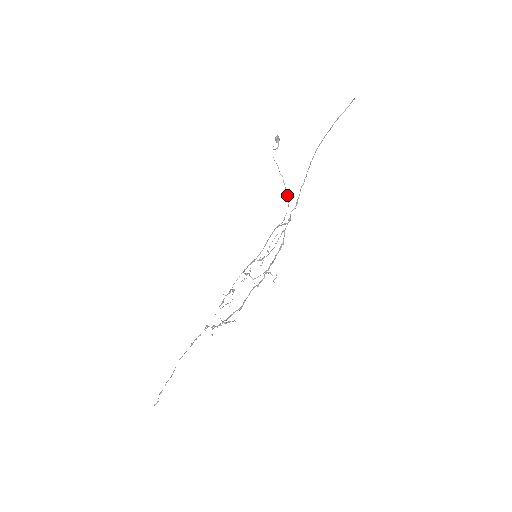
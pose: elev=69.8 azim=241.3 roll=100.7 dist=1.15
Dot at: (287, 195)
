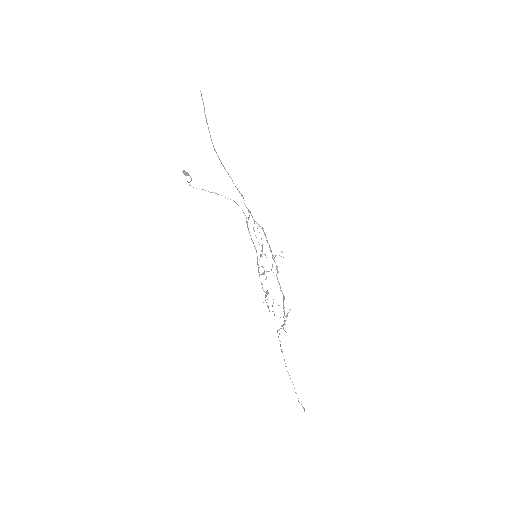
Dot at: occluded
